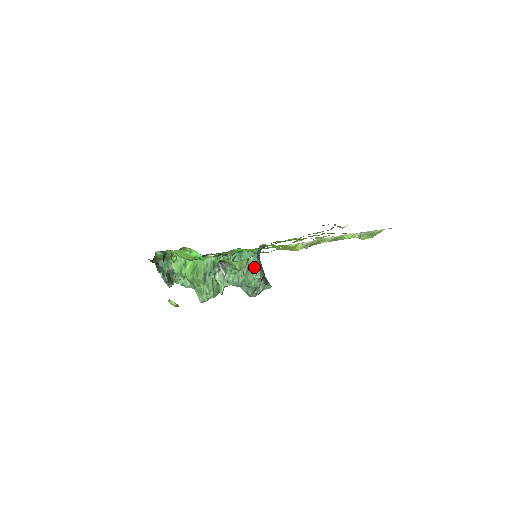
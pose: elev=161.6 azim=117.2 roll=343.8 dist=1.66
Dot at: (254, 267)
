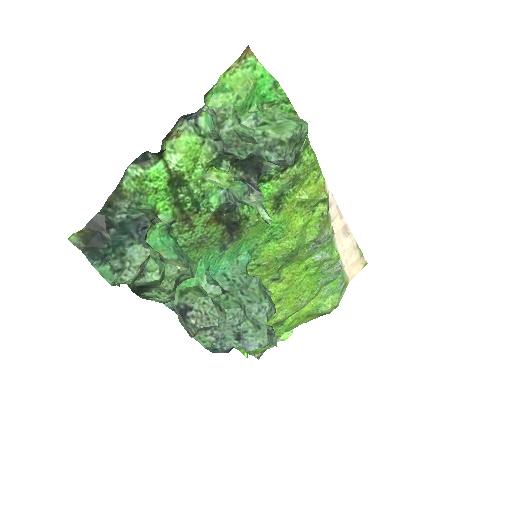
Dot at: (257, 276)
